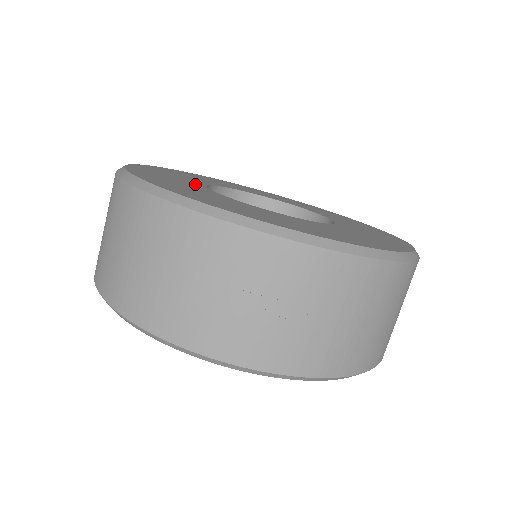
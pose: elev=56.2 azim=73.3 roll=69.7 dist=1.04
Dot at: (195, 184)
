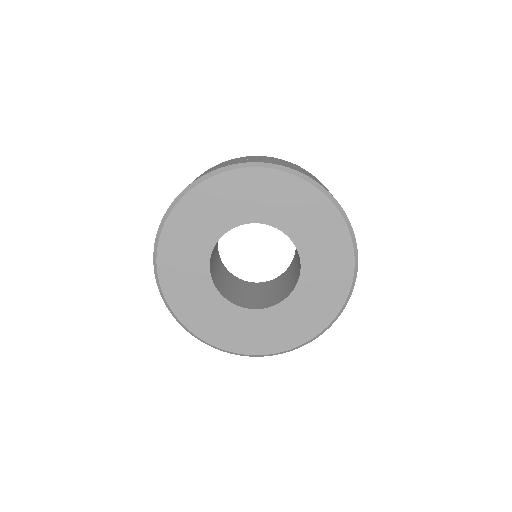
Dot at: occluded
